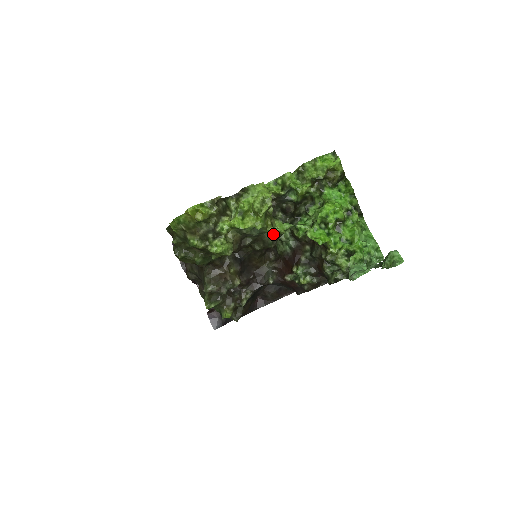
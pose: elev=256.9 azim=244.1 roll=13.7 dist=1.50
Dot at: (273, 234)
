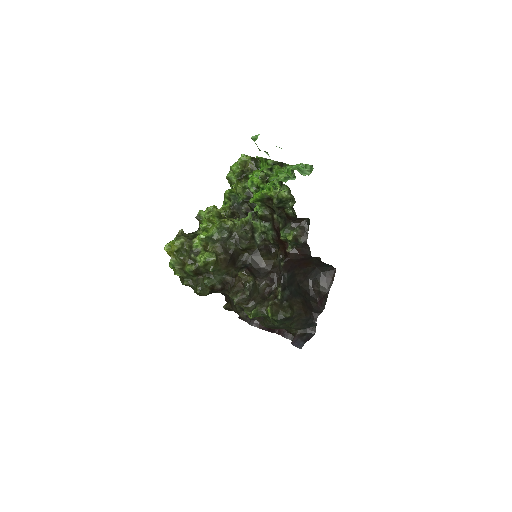
Dot at: (242, 228)
